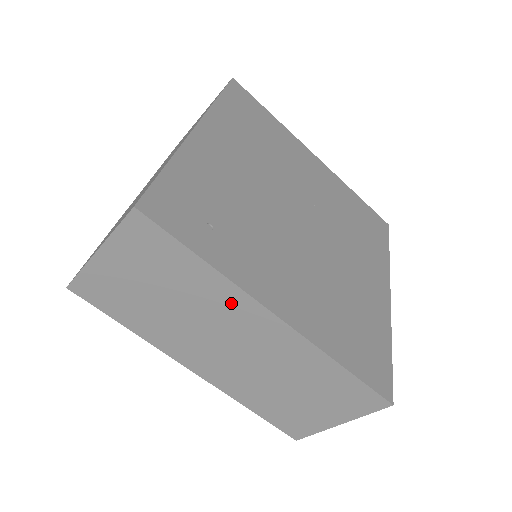
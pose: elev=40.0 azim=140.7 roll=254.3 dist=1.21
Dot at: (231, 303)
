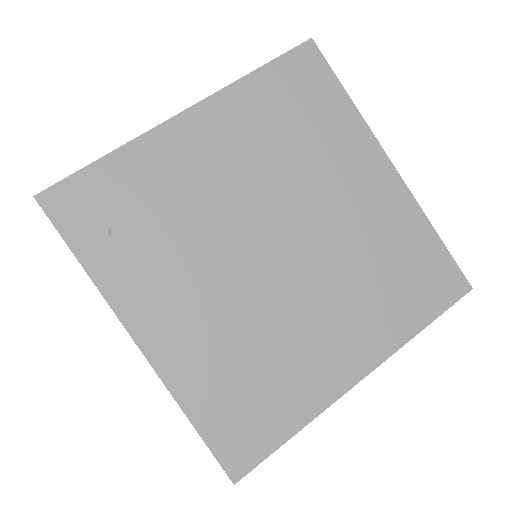
Dot at: occluded
